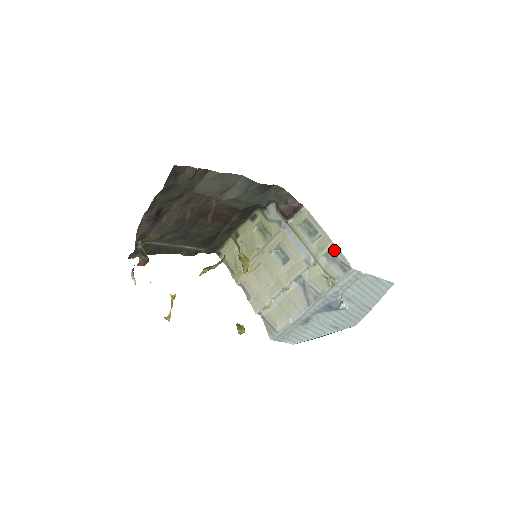
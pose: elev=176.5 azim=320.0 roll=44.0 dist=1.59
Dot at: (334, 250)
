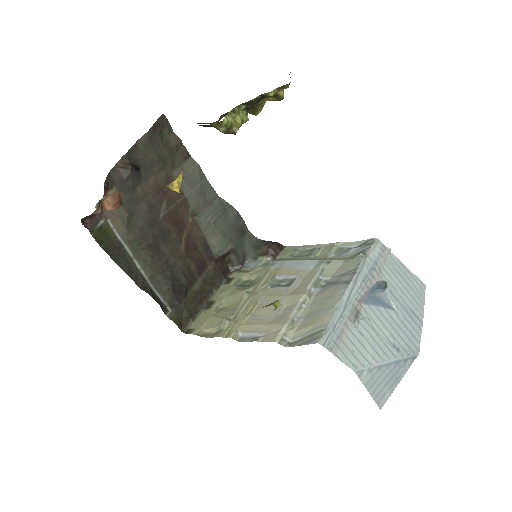
Dot at: (343, 246)
